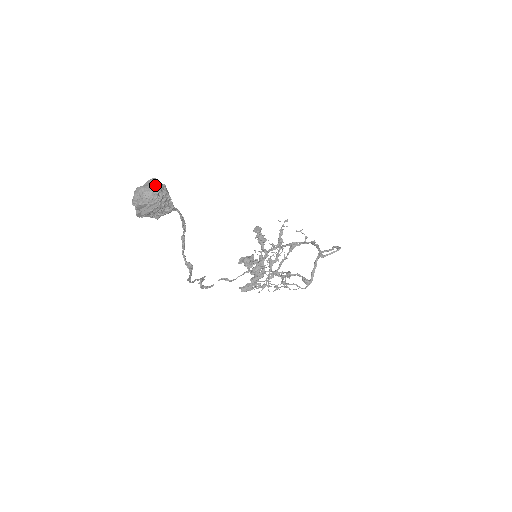
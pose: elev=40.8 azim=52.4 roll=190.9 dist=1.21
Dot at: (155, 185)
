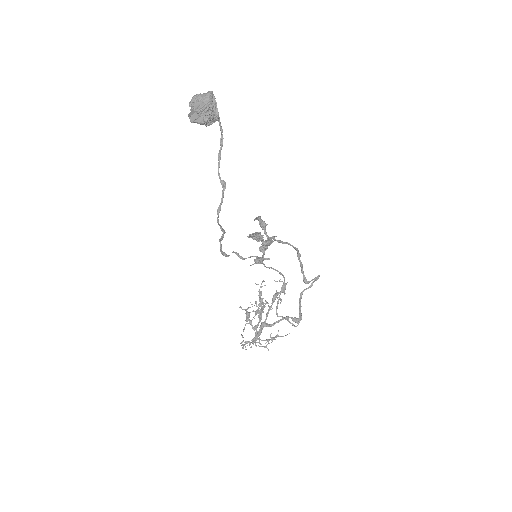
Dot at: (207, 92)
